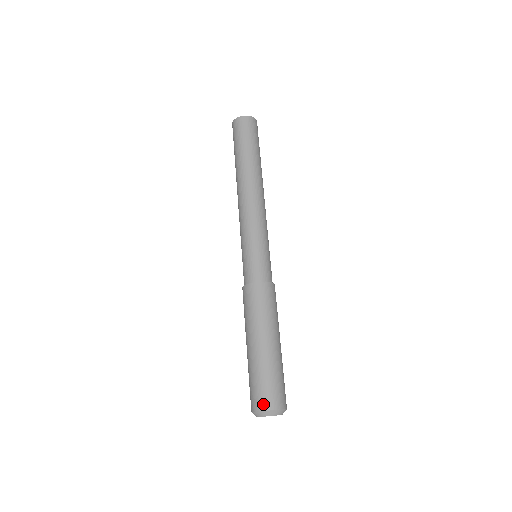
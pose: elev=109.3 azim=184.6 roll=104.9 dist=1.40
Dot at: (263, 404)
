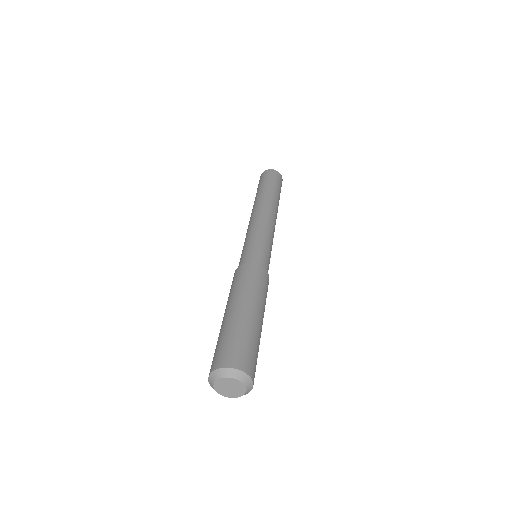
Dot at: (212, 366)
